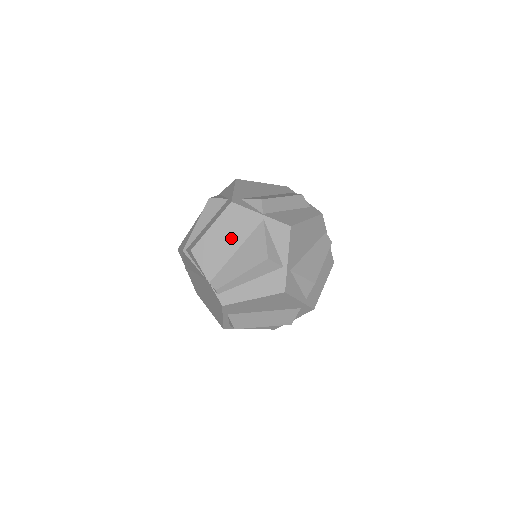
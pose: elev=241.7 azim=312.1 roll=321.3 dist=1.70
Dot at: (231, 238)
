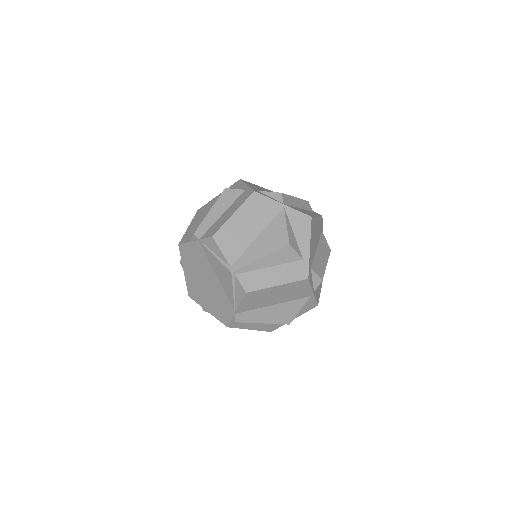
Dot at: (280, 297)
